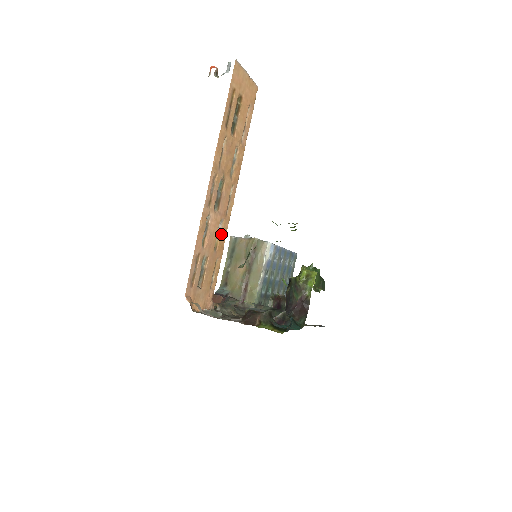
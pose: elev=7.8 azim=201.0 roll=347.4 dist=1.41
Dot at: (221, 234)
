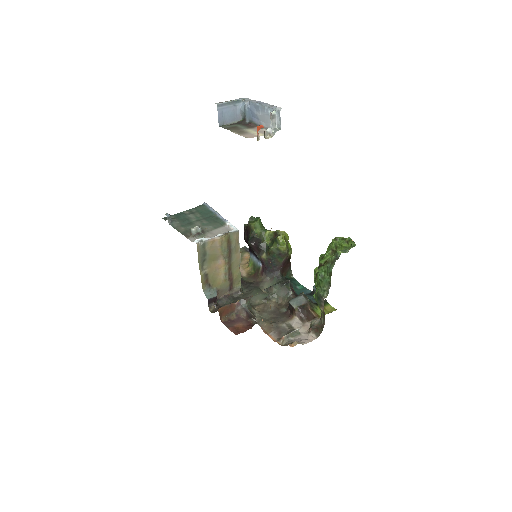
Dot at: occluded
